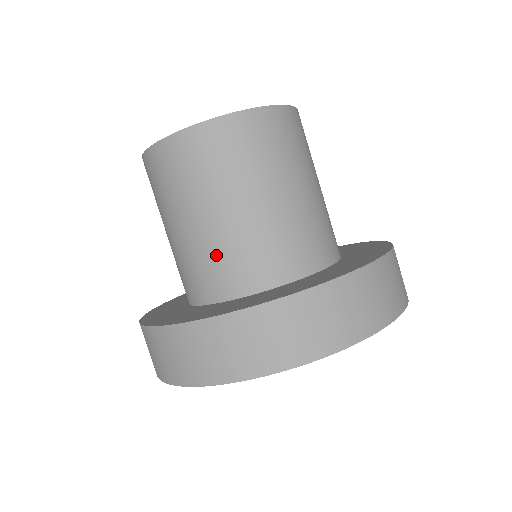
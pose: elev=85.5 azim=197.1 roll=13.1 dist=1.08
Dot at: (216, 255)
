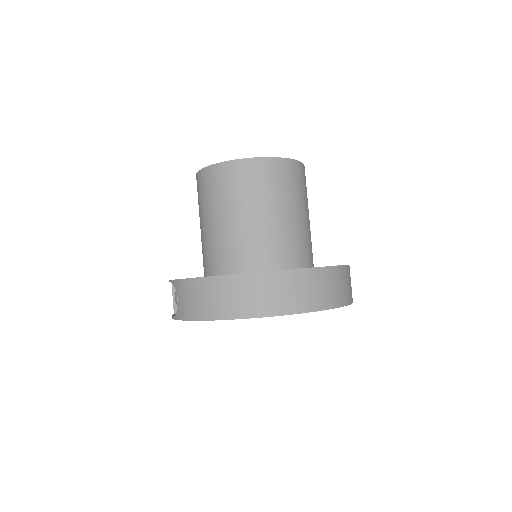
Dot at: (289, 238)
